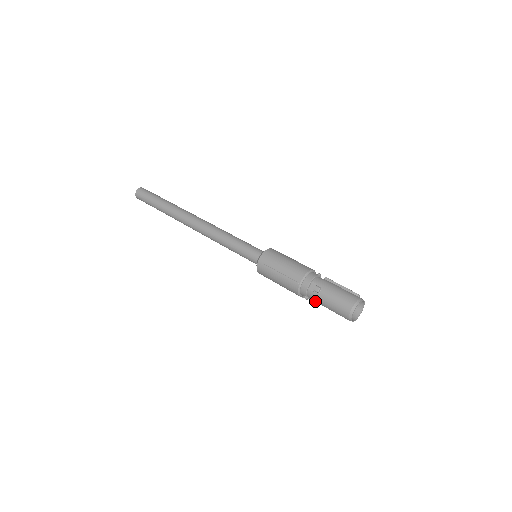
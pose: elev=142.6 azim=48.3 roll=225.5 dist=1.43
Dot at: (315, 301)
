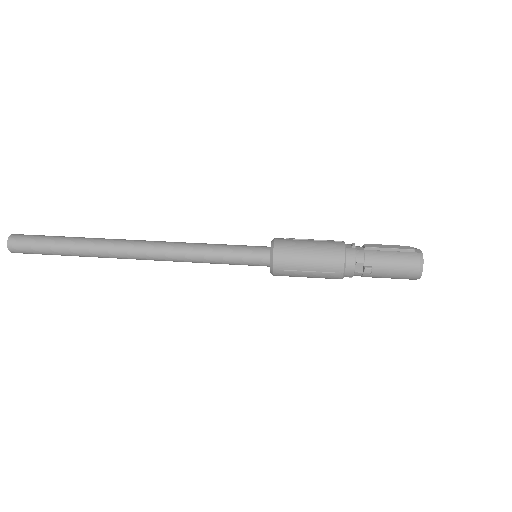
Dot at: occluded
